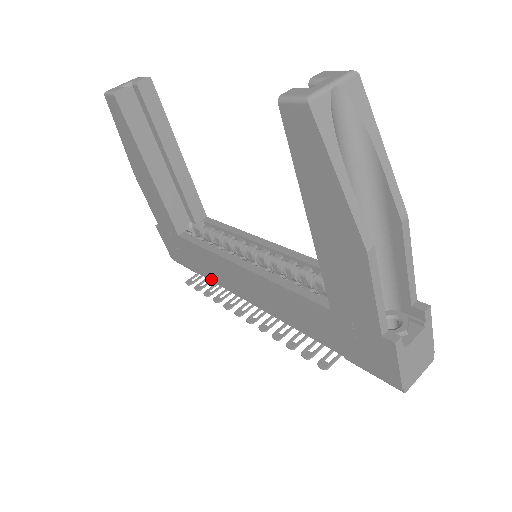
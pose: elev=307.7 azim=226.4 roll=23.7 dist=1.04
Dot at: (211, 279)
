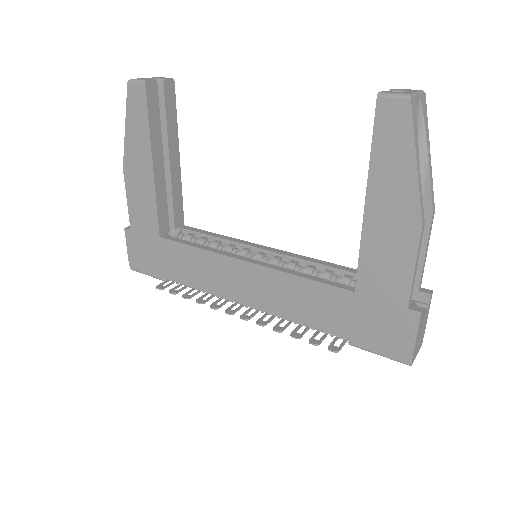
Dot at: (188, 284)
